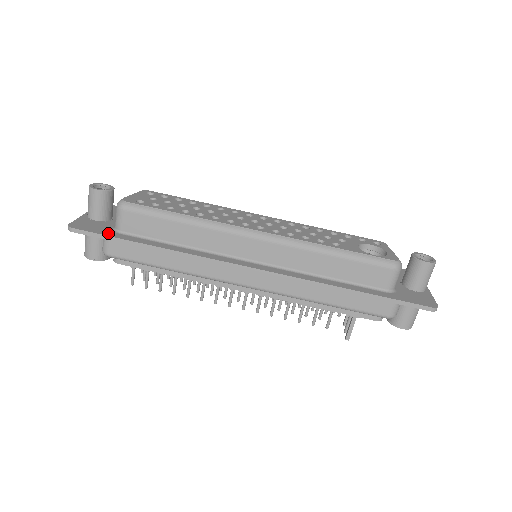
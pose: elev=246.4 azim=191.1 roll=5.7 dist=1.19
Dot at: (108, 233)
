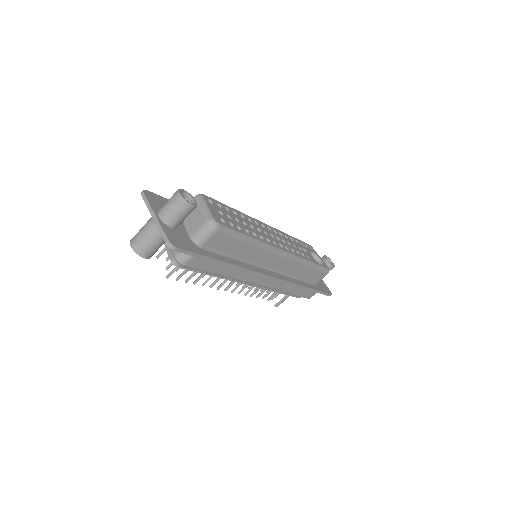
Dot at: (198, 250)
